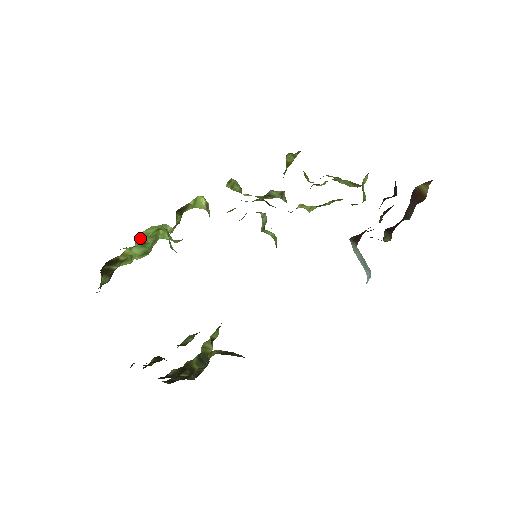
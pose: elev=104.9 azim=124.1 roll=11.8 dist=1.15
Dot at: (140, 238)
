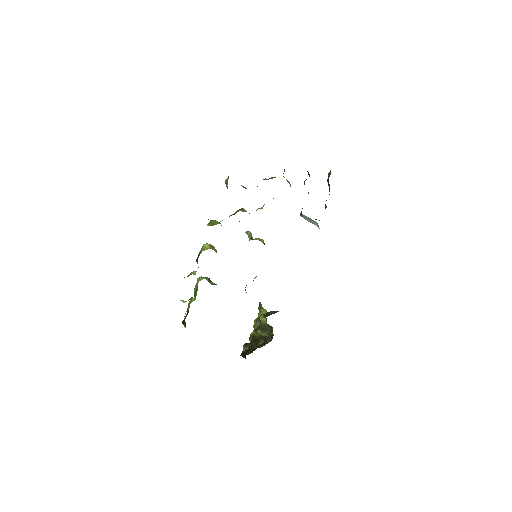
Dot at: (194, 291)
